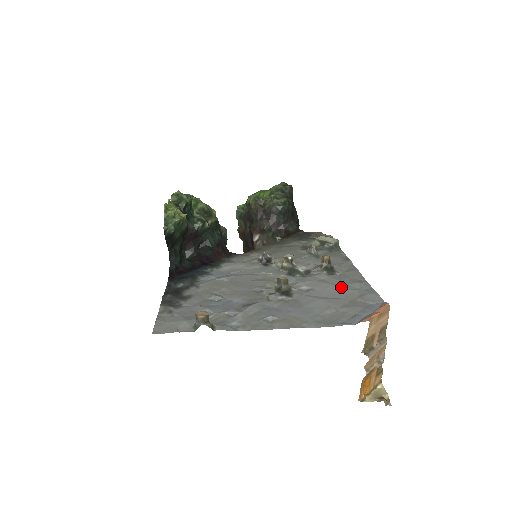
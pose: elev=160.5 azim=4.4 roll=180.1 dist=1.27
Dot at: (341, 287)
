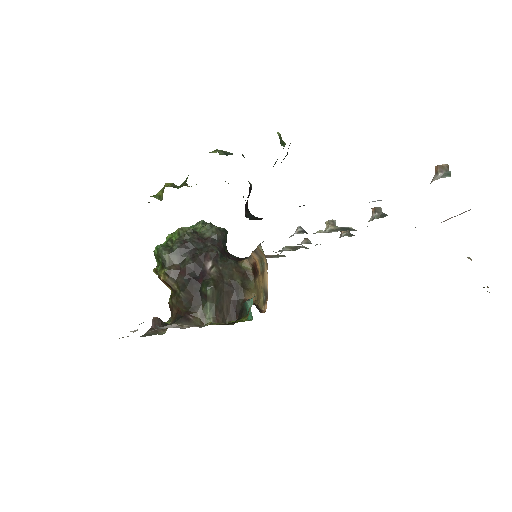
Dot at: occluded
